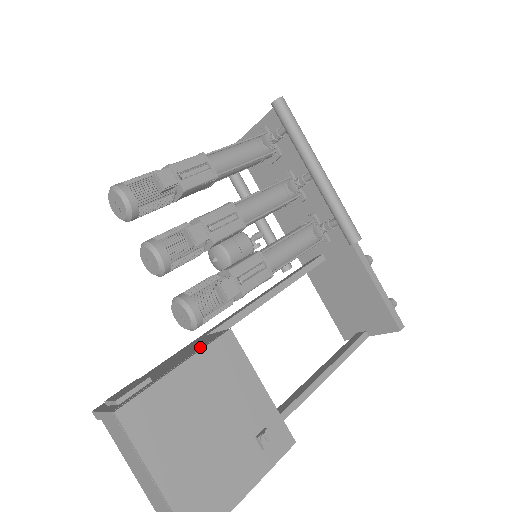
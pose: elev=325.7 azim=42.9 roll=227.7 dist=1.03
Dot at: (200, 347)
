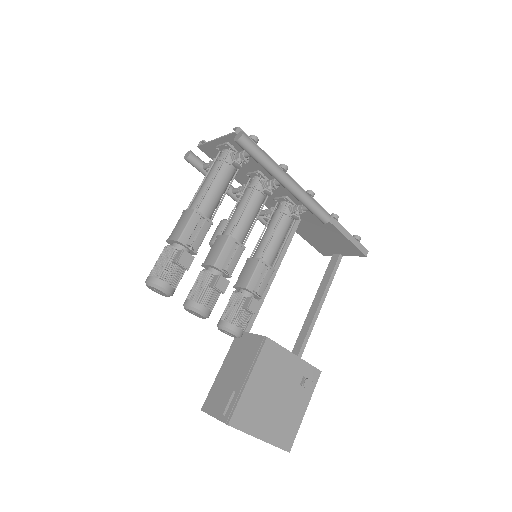
Dot at: (253, 356)
